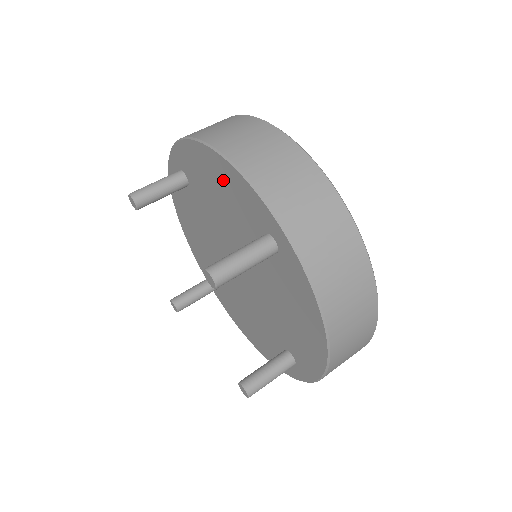
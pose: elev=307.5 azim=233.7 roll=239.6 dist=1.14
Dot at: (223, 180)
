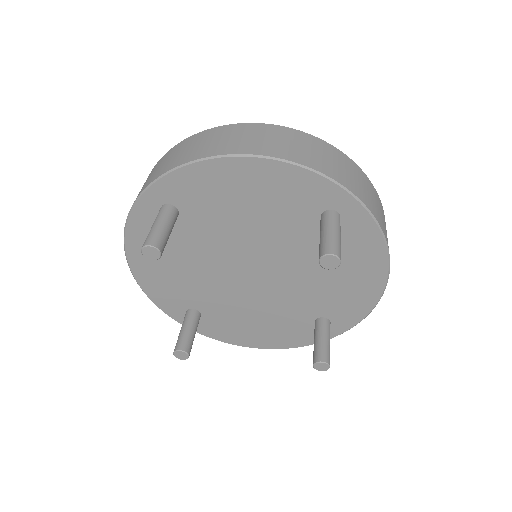
Dot at: (262, 184)
